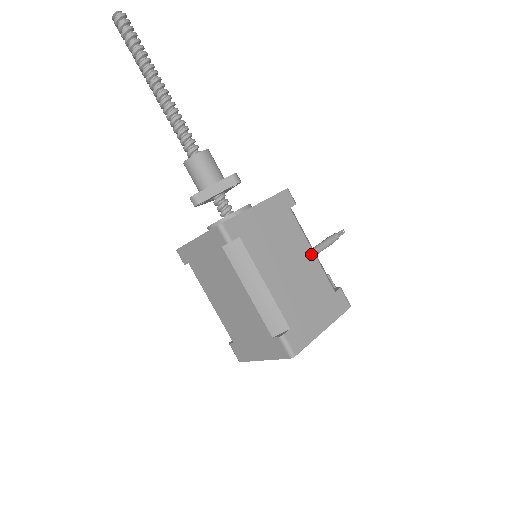
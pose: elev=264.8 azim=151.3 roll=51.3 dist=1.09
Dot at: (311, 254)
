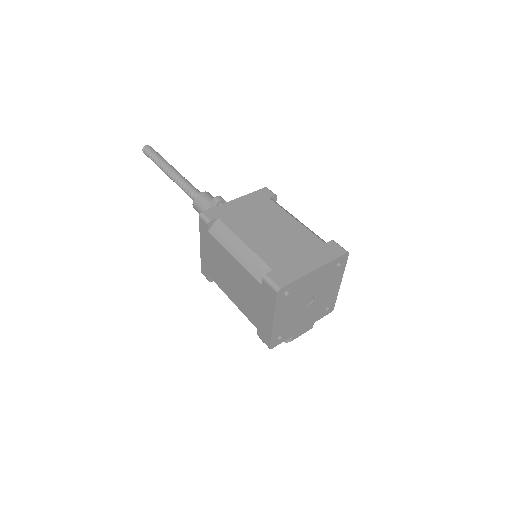
Dot at: occluded
